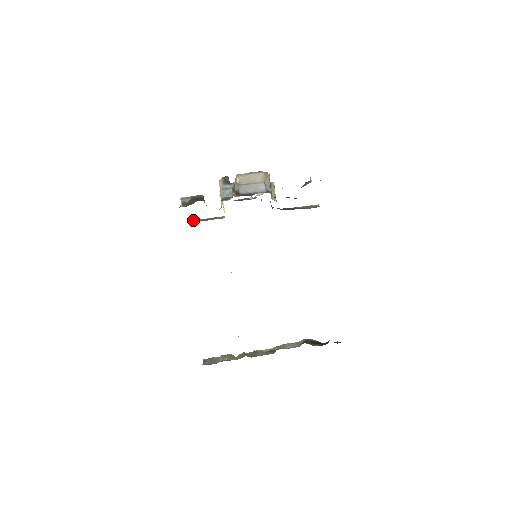
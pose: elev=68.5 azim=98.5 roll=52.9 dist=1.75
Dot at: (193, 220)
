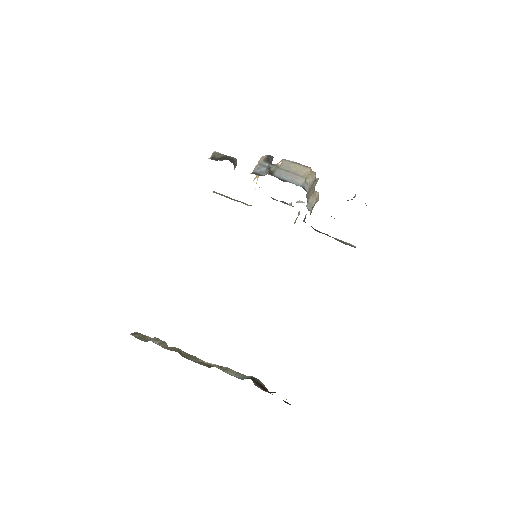
Dot at: (219, 193)
